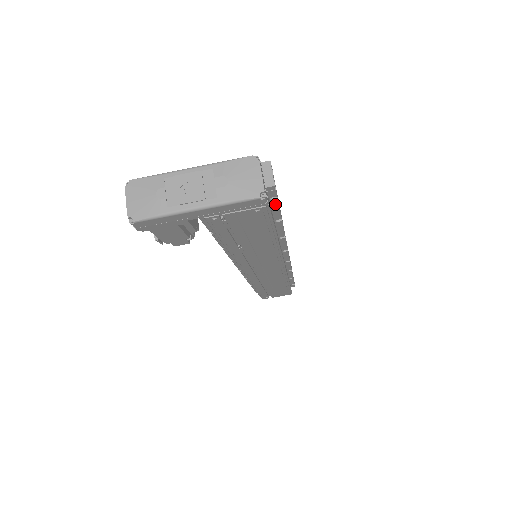
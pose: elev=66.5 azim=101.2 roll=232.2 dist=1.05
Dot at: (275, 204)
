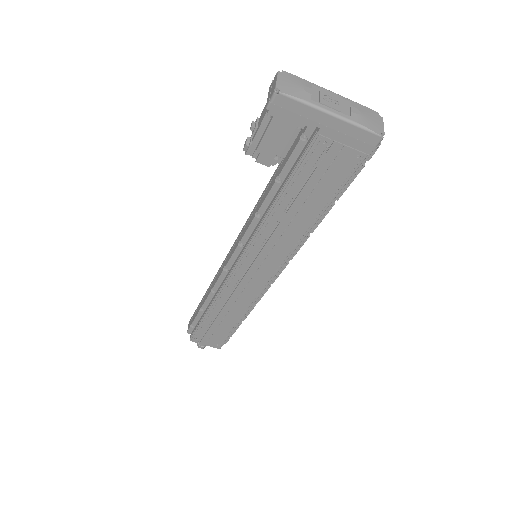
Dot at: occluded
